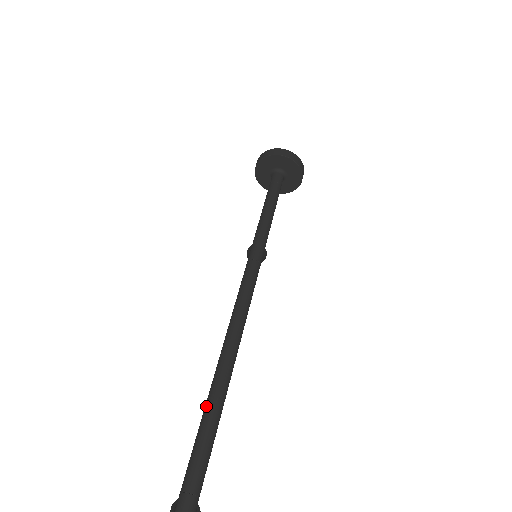
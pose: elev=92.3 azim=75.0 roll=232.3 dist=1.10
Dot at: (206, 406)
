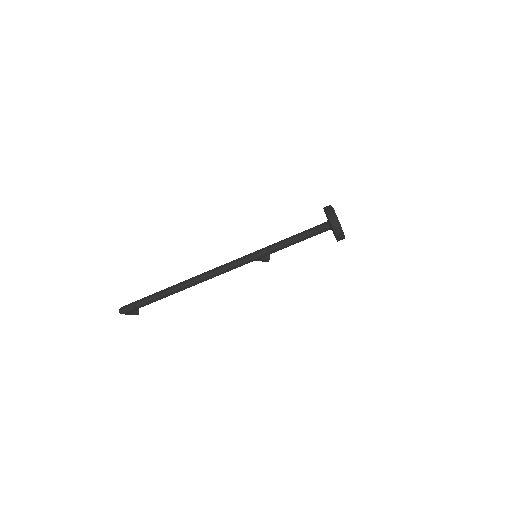
Dot at: (166, 288)
